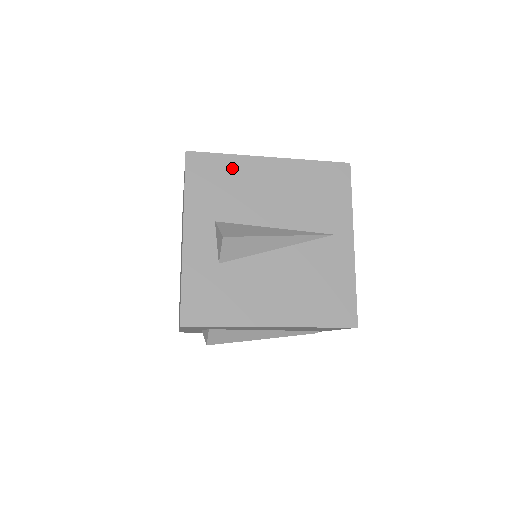
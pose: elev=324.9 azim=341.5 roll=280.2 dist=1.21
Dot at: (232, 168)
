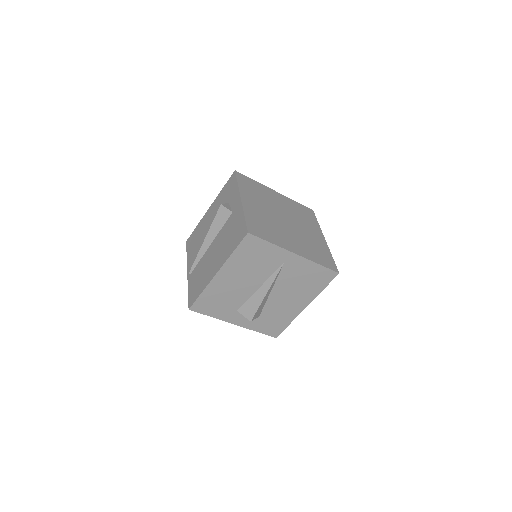
Dot at: (212, 294)
